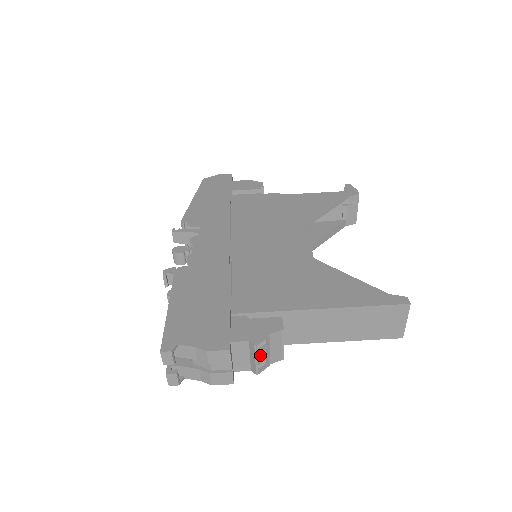
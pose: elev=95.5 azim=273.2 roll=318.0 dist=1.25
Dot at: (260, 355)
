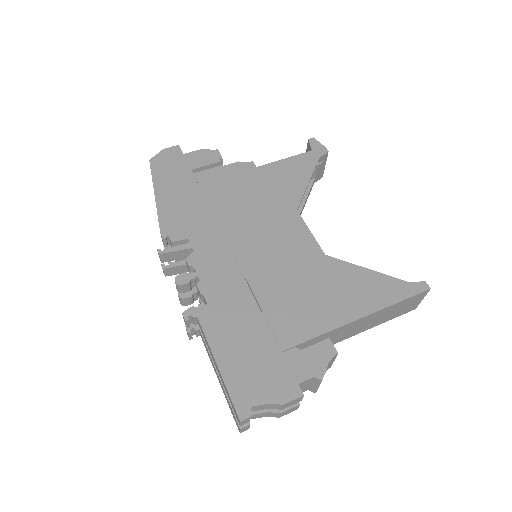
Dot at: occluded
